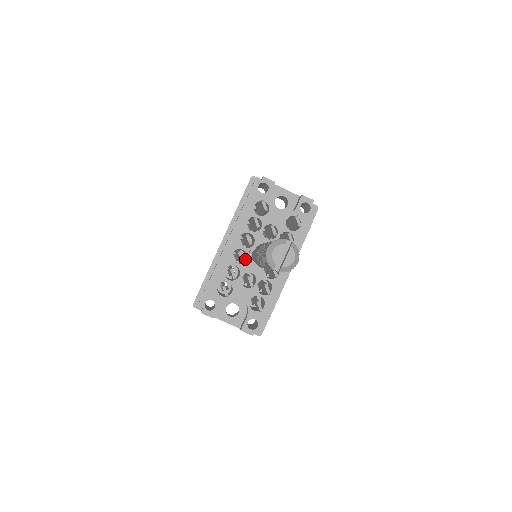
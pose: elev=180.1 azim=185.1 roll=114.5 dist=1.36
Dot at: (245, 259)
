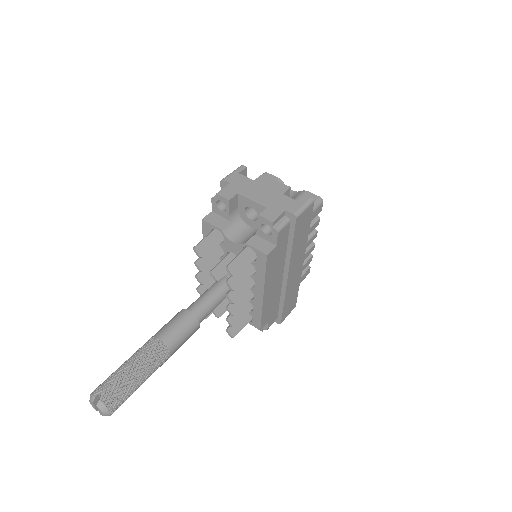
Dot at: occluded
